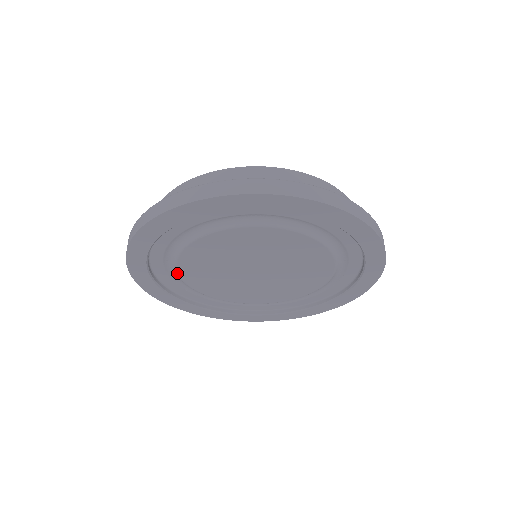
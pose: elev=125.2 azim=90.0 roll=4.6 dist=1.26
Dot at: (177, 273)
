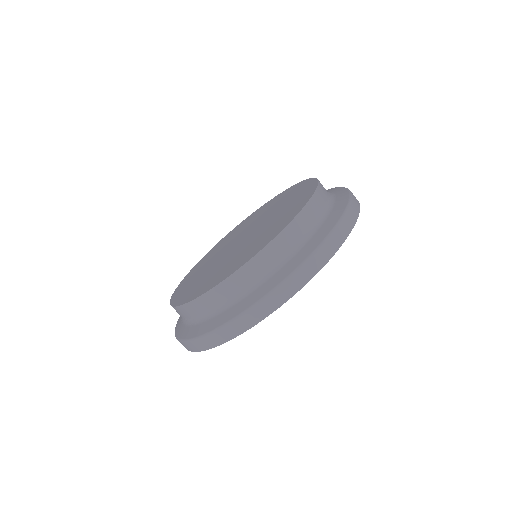
Dot at: occluded
